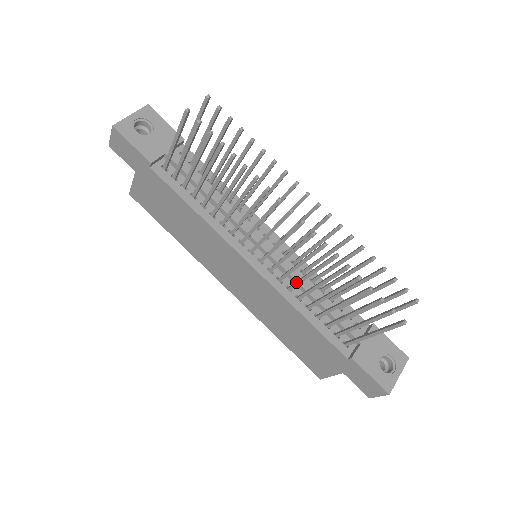
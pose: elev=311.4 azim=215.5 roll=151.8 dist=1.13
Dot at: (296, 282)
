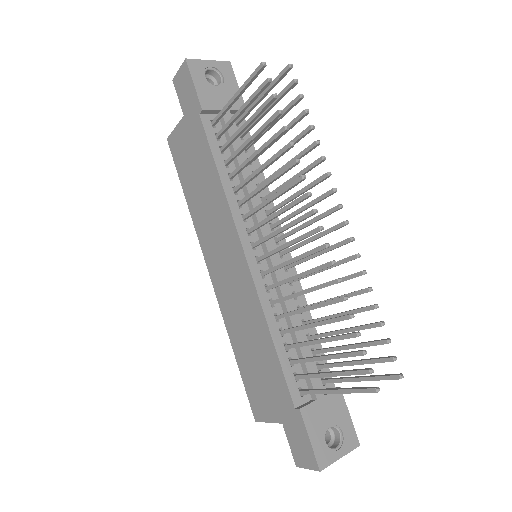
Dot at: (283, 297)
